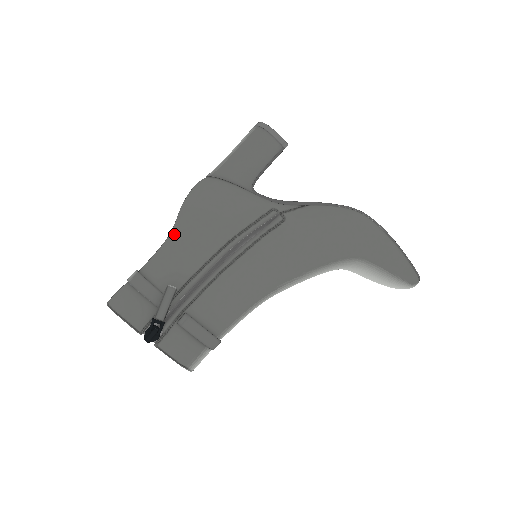
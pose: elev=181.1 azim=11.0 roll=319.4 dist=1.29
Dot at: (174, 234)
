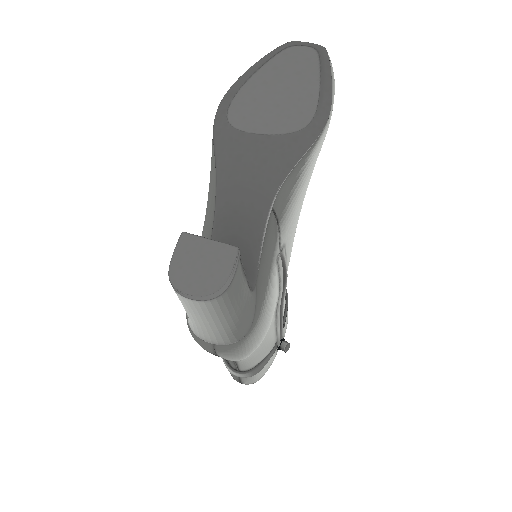
Dot at: occluded
